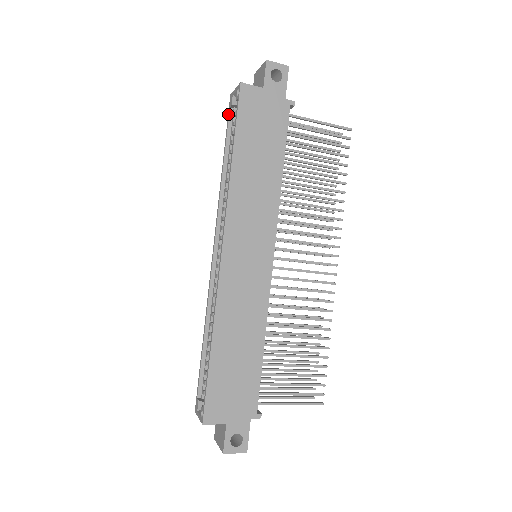
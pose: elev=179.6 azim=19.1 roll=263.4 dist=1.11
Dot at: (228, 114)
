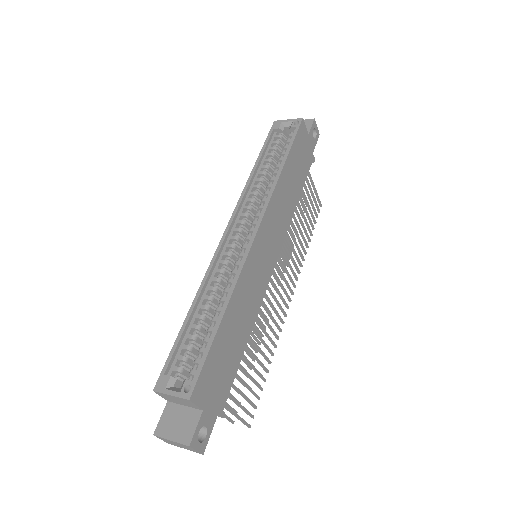
Dot at: (270, 132)
